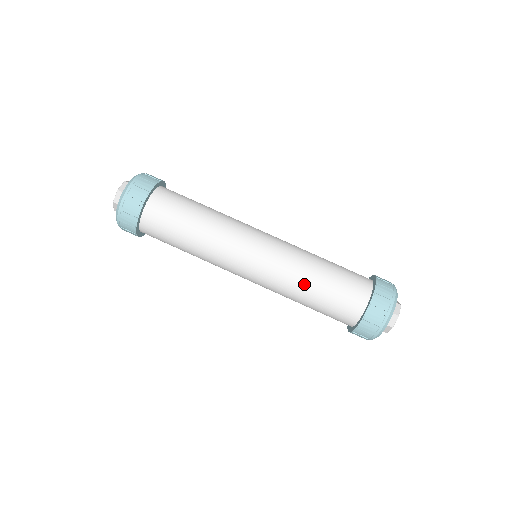
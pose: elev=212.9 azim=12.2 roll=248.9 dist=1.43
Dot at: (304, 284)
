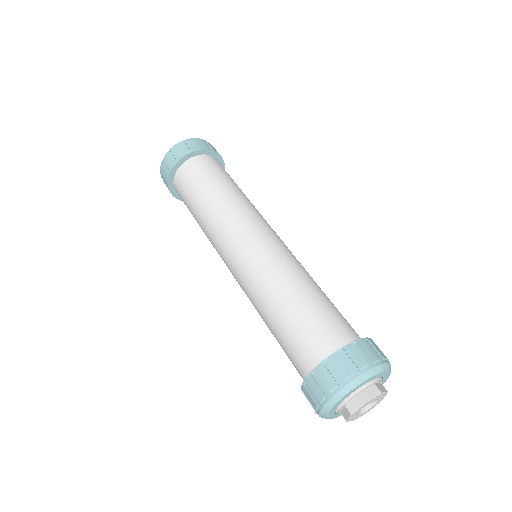
Dot at: (293, 283)
